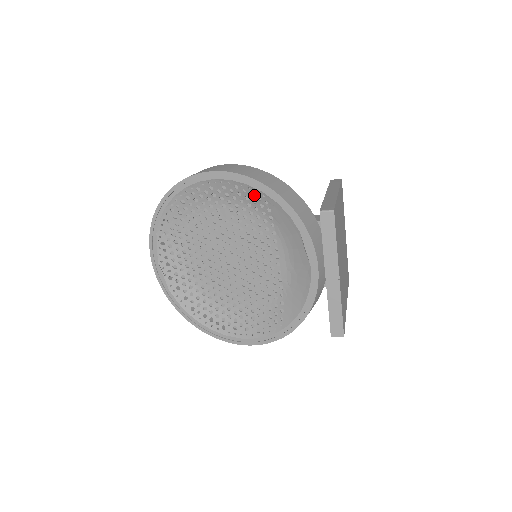
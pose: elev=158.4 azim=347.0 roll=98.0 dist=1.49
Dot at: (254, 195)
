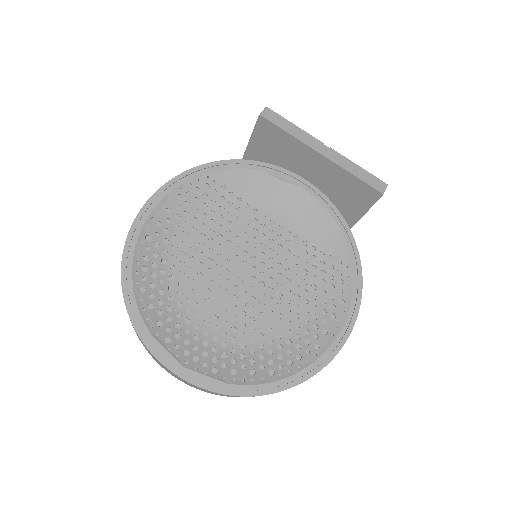
Dot at: (199, 188)
